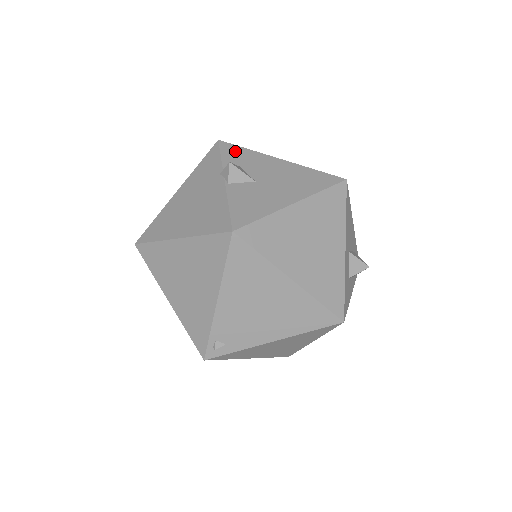
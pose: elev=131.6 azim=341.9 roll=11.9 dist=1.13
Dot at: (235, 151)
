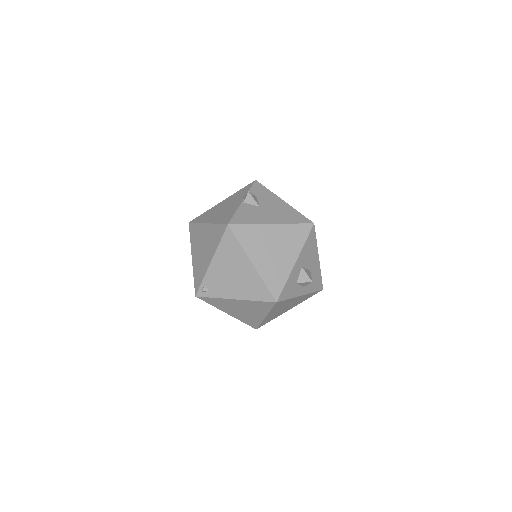
Dot at: (260, 188)
